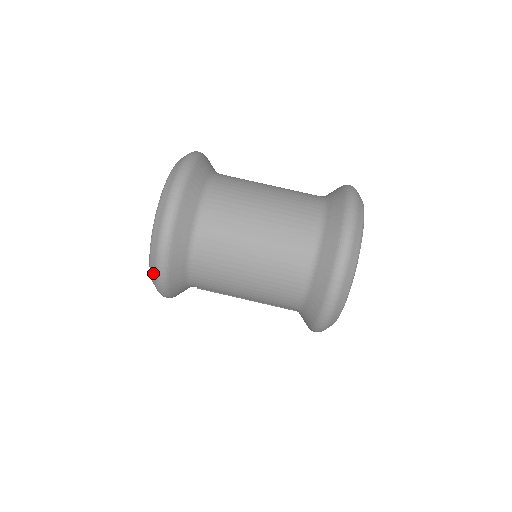
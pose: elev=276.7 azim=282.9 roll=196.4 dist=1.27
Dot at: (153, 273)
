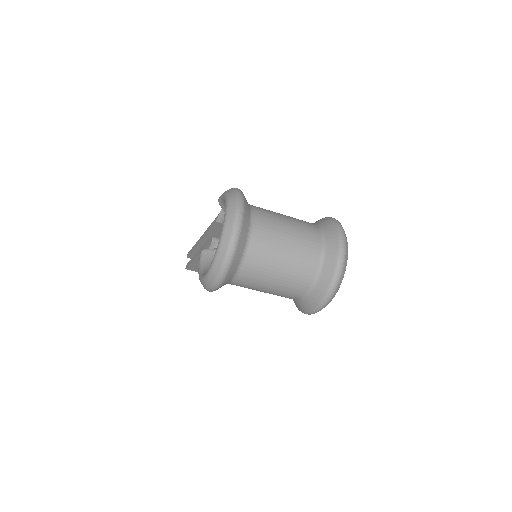
Dot at: (212, 278)
